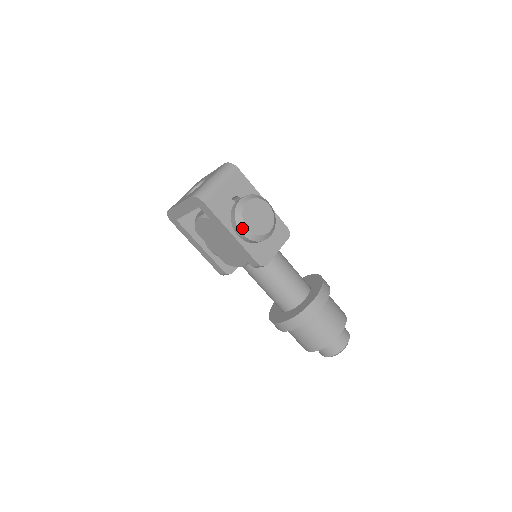
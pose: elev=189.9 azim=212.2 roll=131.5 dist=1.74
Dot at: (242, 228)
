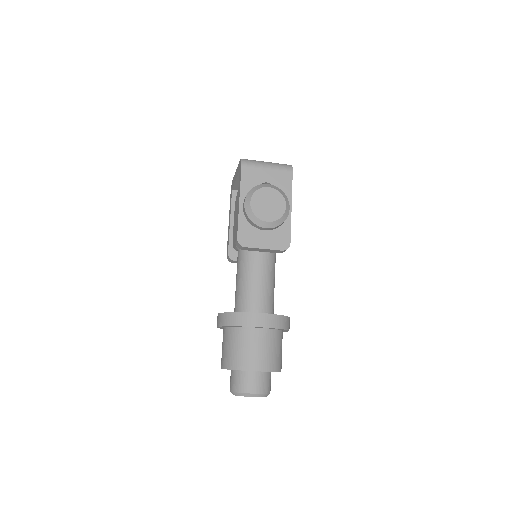
Dot at: (248, 199)
